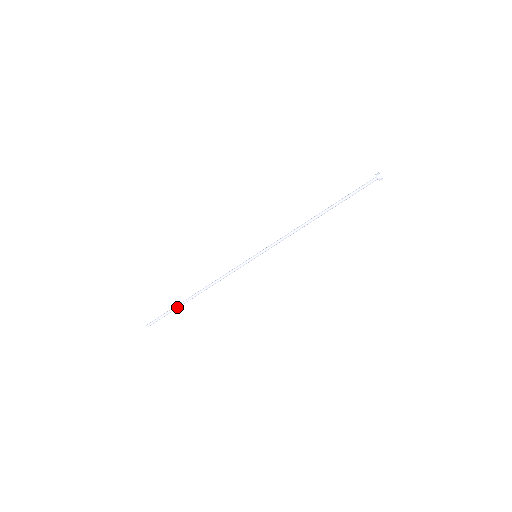
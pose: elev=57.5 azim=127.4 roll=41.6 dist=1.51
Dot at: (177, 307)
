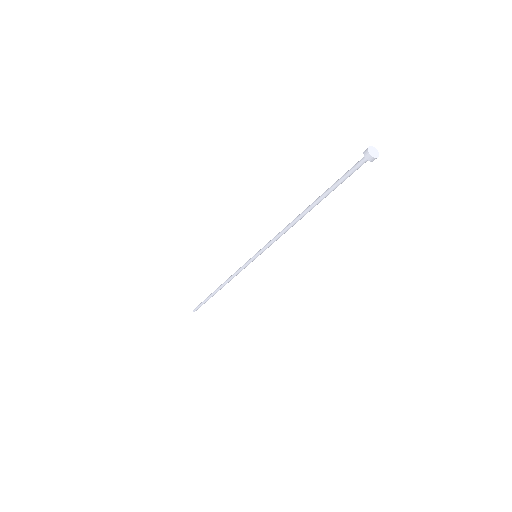
Dot at: (208, 298)
